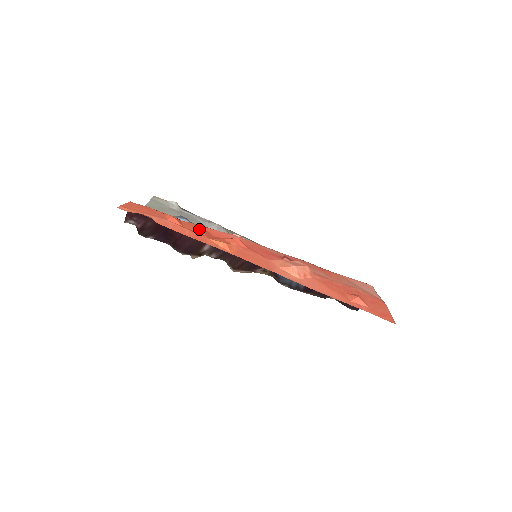
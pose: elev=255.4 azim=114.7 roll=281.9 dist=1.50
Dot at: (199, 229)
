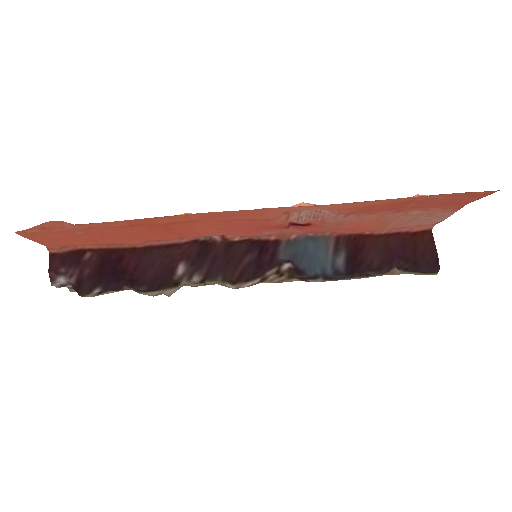
Dot at: (149, 231)
